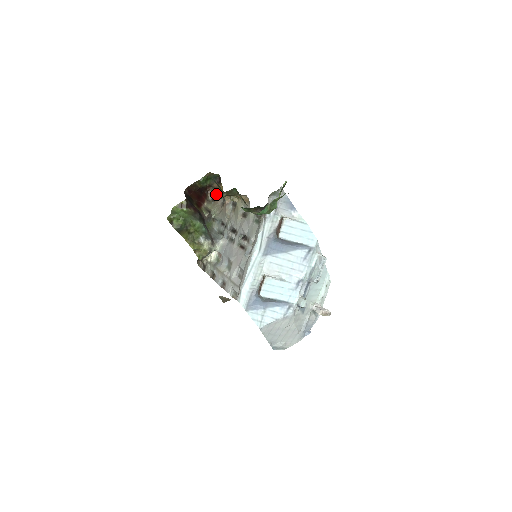
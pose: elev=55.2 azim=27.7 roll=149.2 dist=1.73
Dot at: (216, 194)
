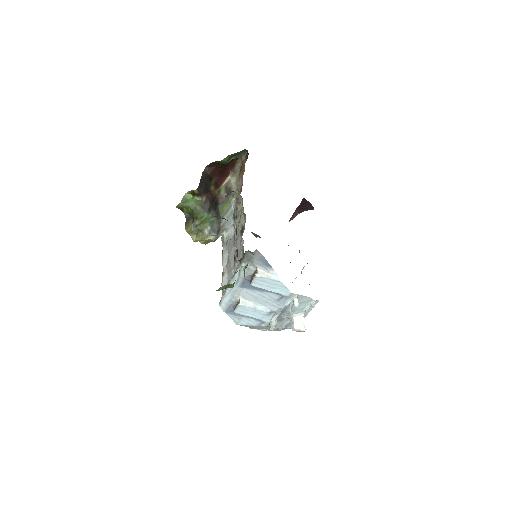
Dot at: (241, 169)
